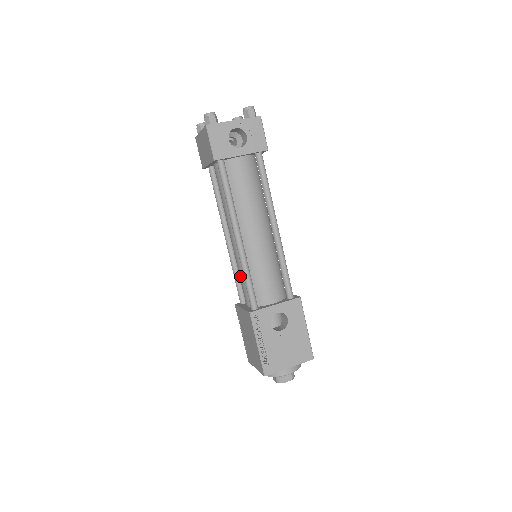
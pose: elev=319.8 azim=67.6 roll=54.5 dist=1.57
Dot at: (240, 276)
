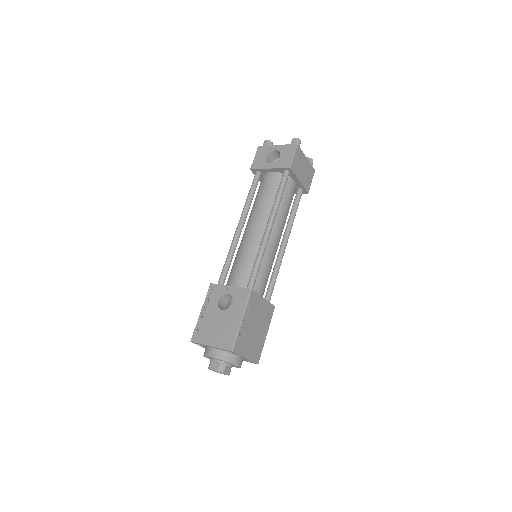
Dot at: occluded
